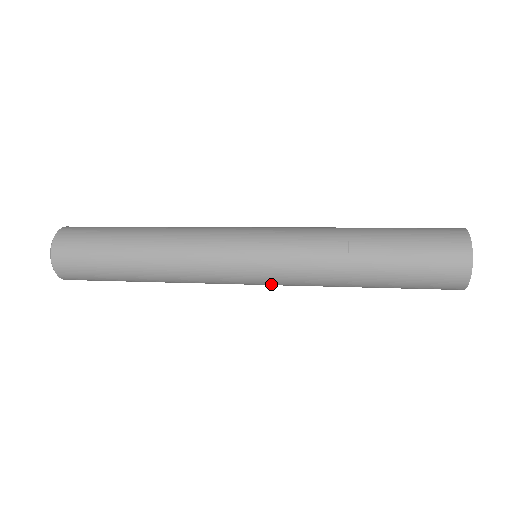
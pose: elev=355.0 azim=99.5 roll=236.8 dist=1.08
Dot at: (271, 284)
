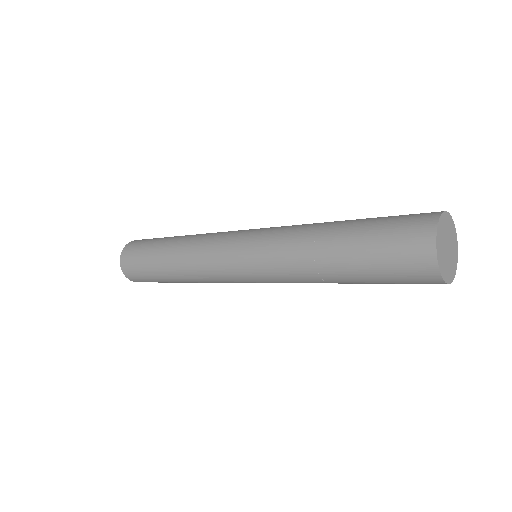
Dot at: (253, 267)
